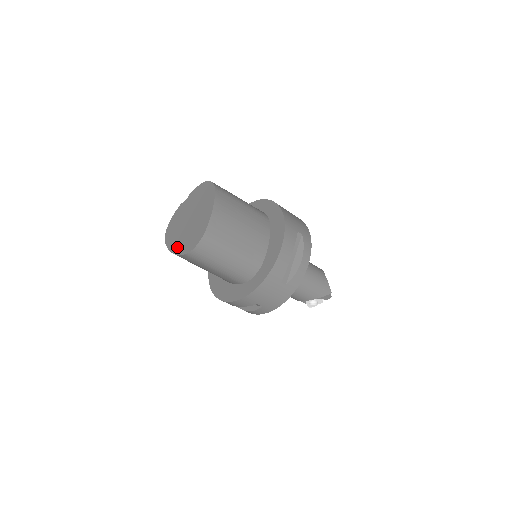
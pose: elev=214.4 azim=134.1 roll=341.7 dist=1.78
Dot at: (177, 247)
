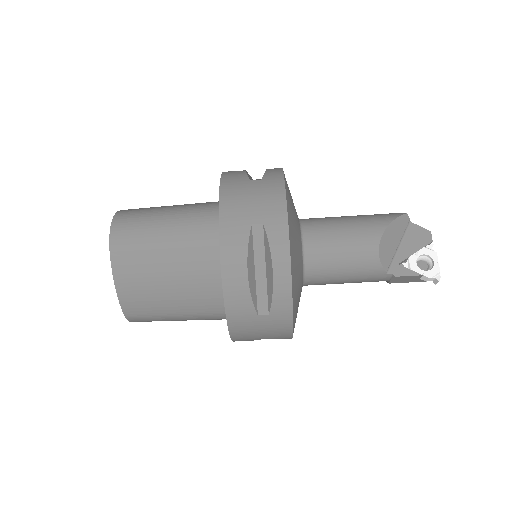
Dot at: occluded
